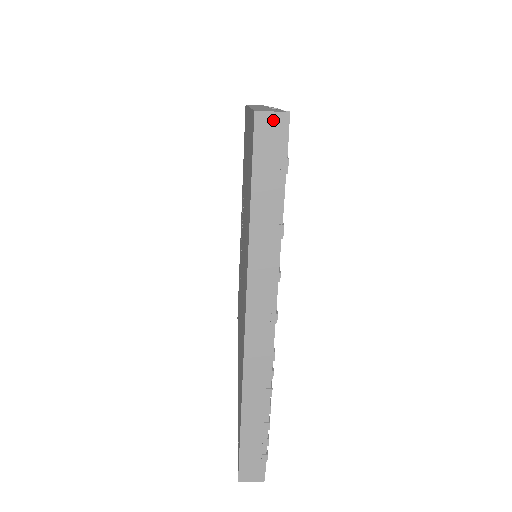
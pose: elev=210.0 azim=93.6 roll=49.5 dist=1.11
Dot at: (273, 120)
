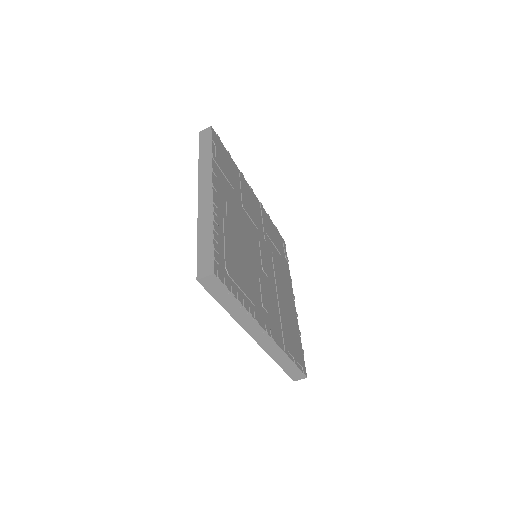
Dot at: (206, 131)
